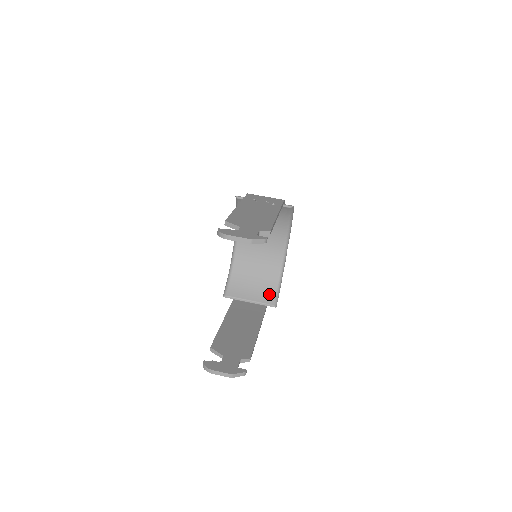
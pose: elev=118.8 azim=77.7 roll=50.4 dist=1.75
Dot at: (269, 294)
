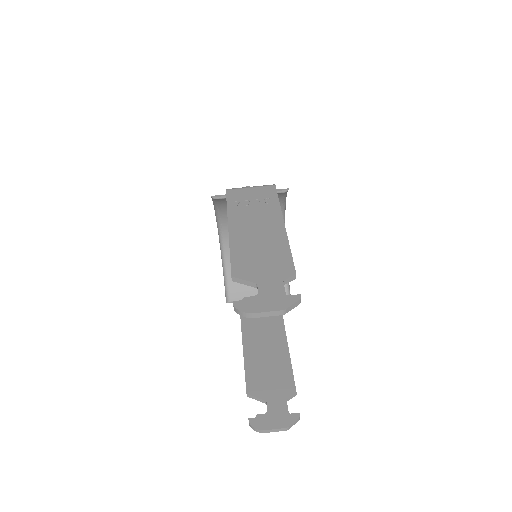
Dot at: occluded
